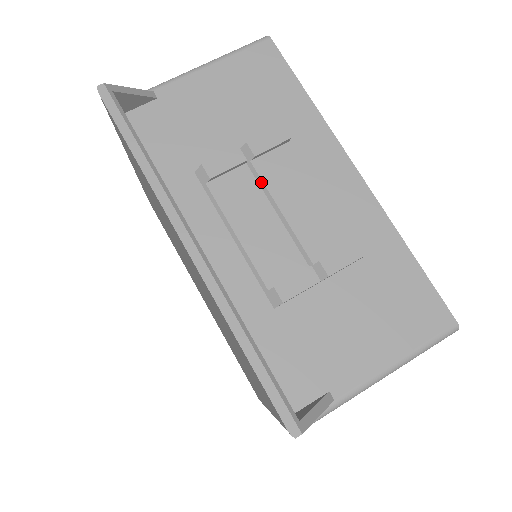
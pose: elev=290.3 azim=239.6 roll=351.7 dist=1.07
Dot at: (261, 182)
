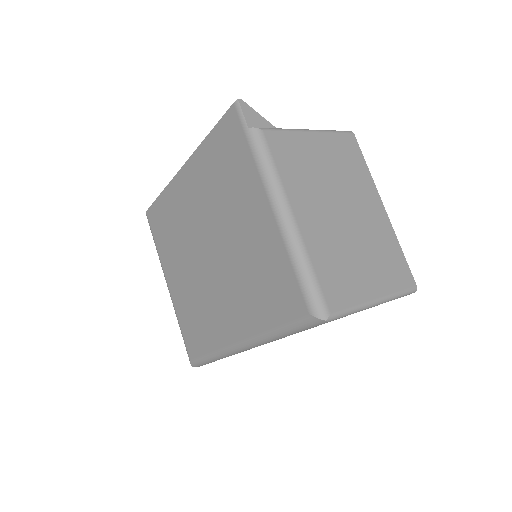
Dot at: occluded
